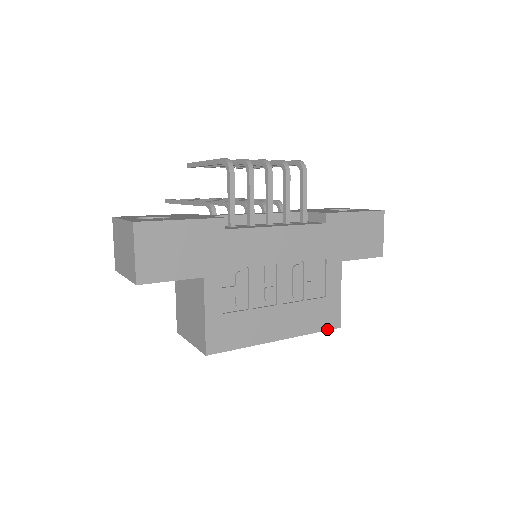
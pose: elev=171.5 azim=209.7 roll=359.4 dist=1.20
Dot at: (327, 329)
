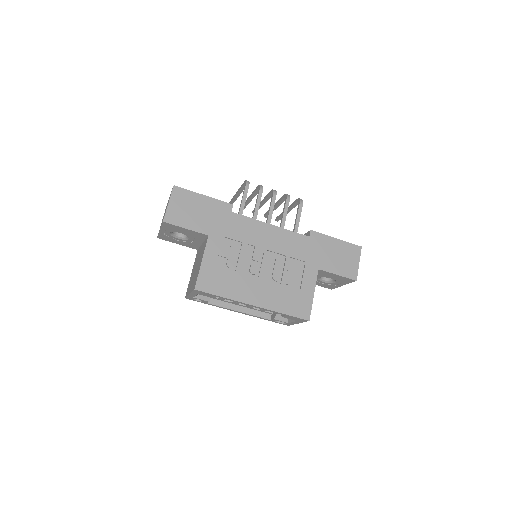
Dot at: (297, 316)
